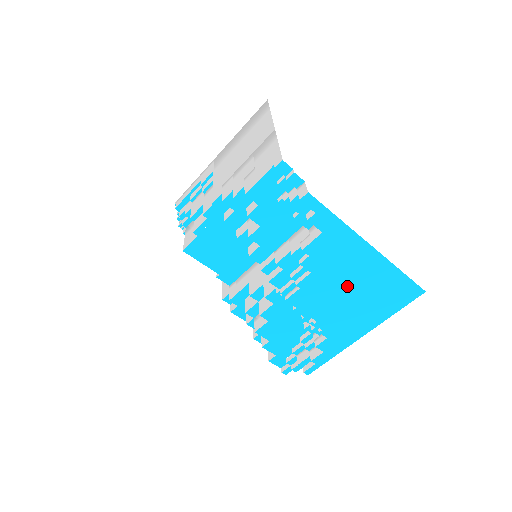
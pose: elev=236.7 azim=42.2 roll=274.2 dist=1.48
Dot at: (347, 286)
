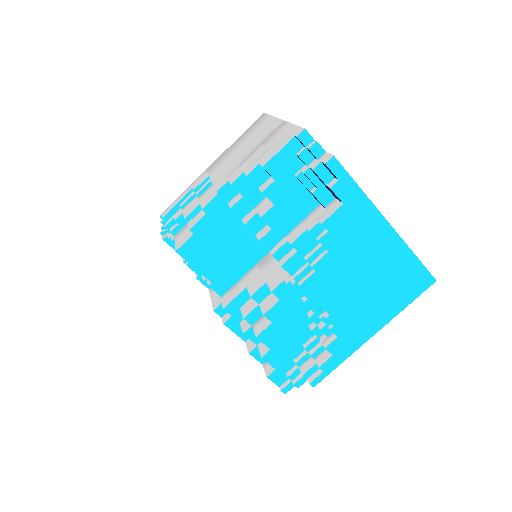
Dot at: (362, 270)
